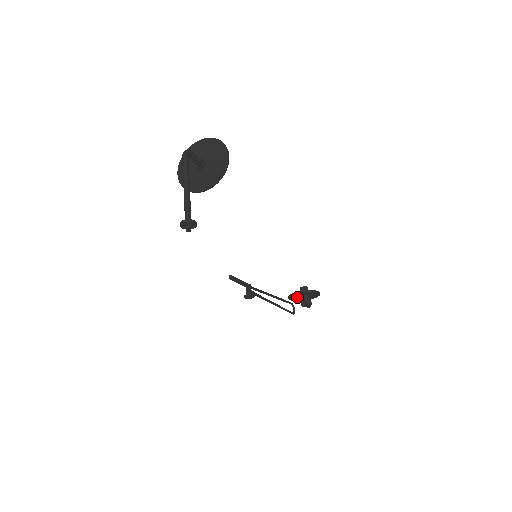
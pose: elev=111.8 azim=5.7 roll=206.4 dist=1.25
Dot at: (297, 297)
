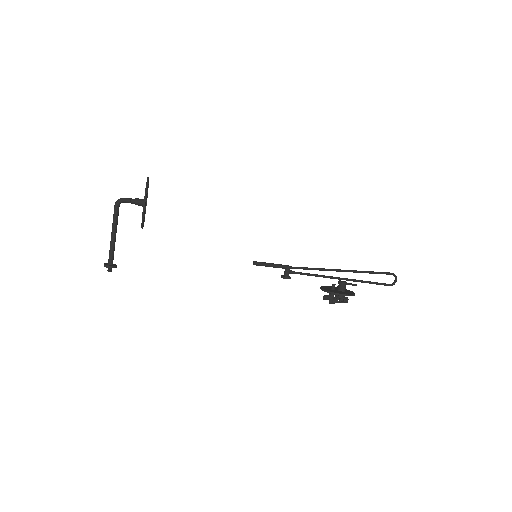
Dot at: (336, 288)
